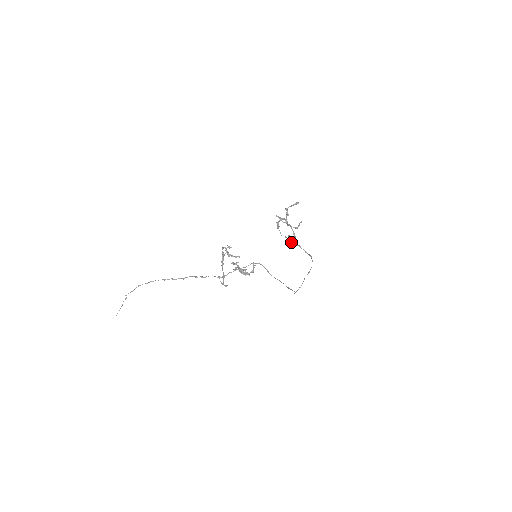
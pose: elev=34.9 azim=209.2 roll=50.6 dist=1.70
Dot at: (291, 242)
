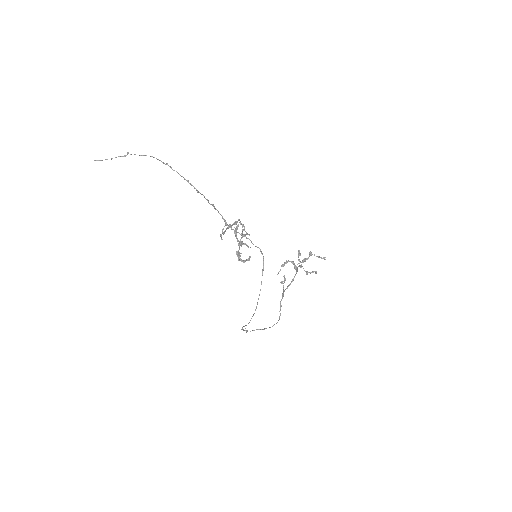
Dot at: occluded
